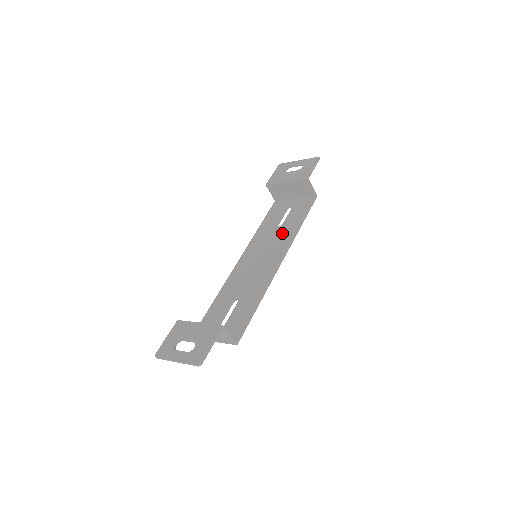
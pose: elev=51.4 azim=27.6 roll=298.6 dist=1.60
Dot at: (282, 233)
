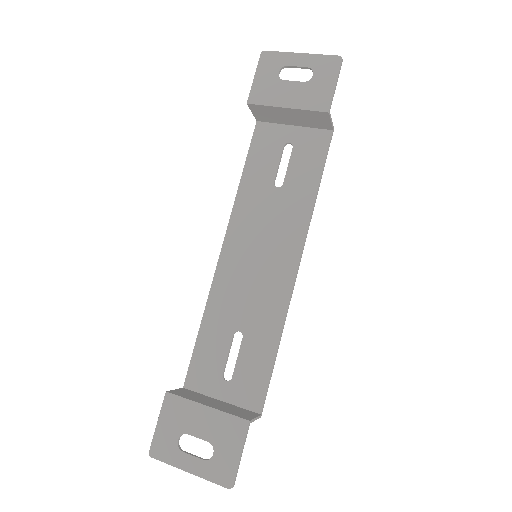
Dot at: (287, 206)
